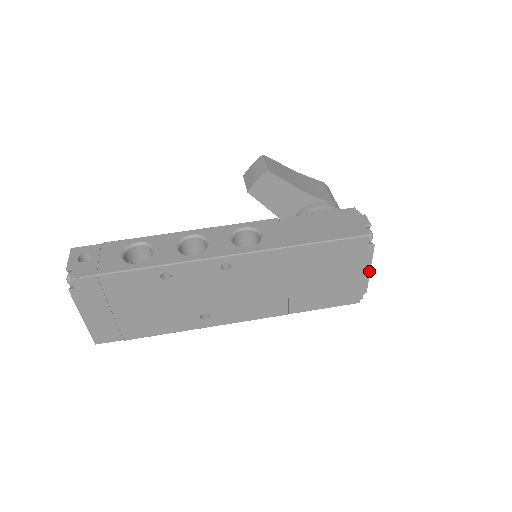
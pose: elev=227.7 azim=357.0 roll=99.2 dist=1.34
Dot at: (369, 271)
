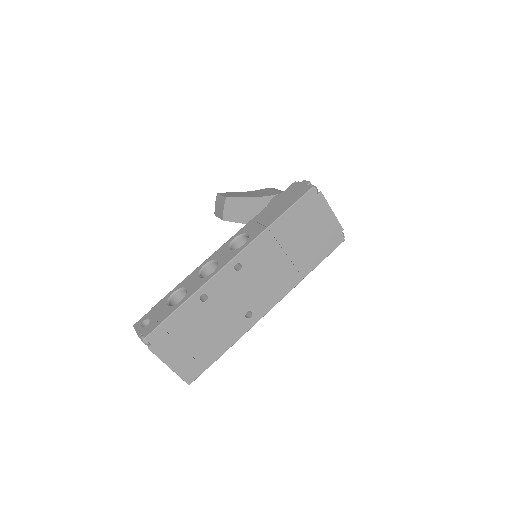
Dot at: (332, 213)
